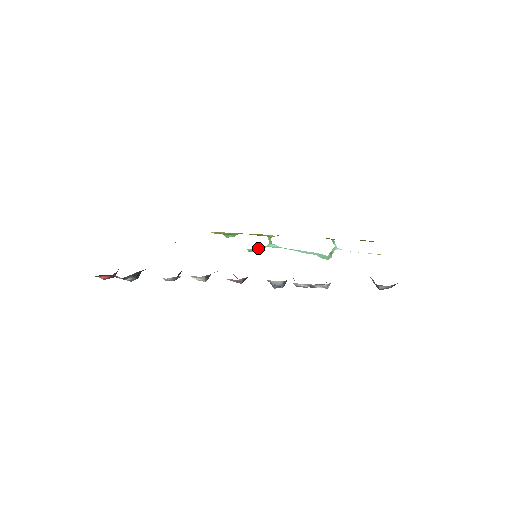
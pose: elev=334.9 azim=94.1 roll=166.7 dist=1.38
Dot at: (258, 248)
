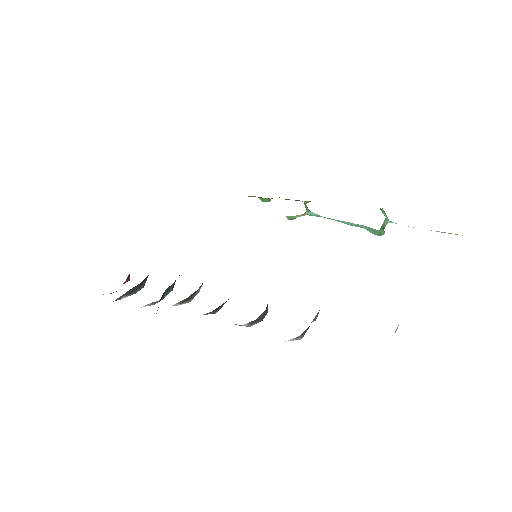
Dot at: (296, 216)
